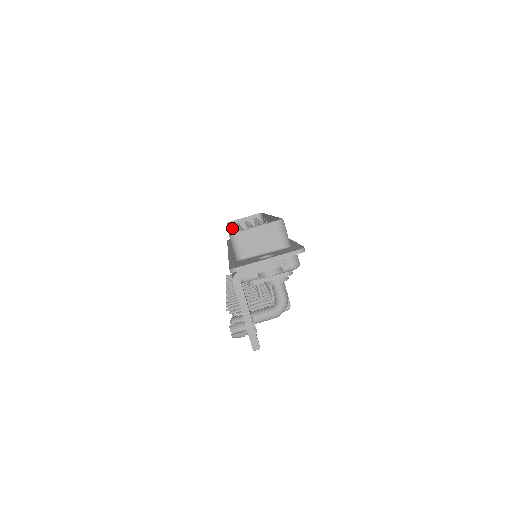
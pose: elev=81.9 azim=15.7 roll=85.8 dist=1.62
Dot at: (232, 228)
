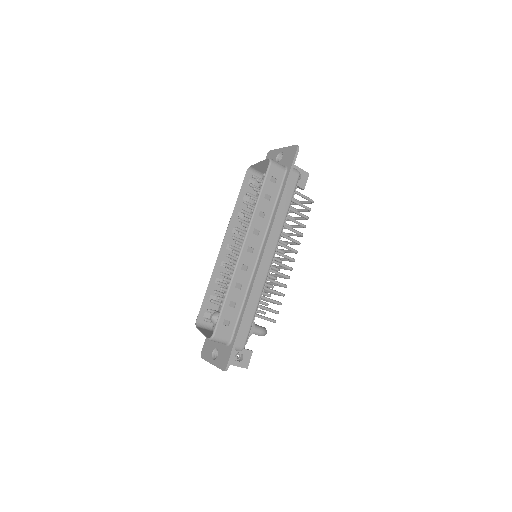
Dot at: (255, 170)
